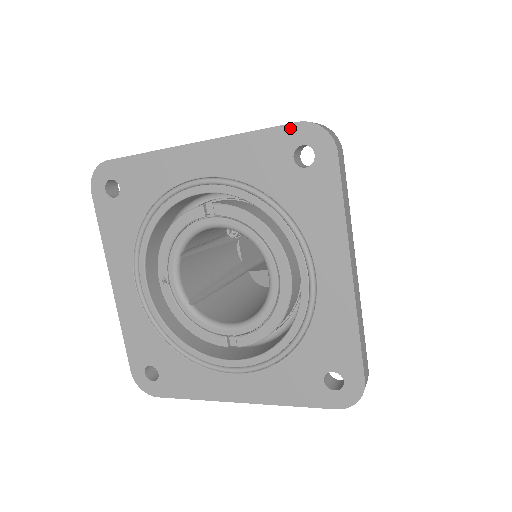
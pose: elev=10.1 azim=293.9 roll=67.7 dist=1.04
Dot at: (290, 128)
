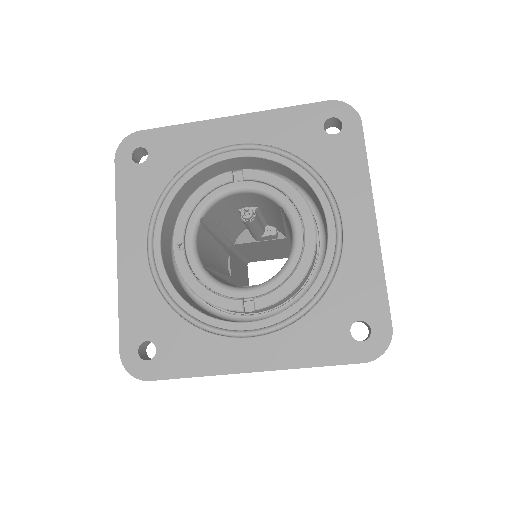
Dot at: (321, 105)
